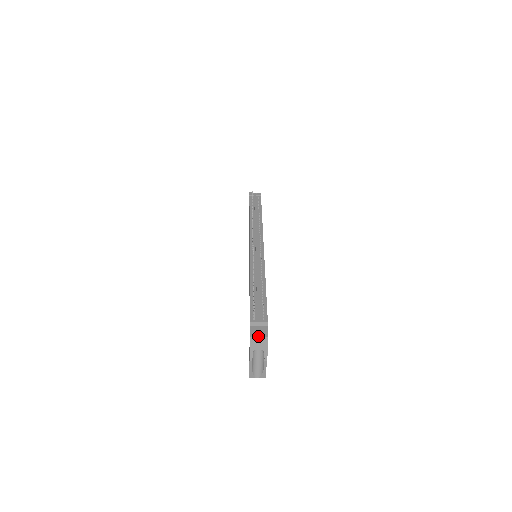
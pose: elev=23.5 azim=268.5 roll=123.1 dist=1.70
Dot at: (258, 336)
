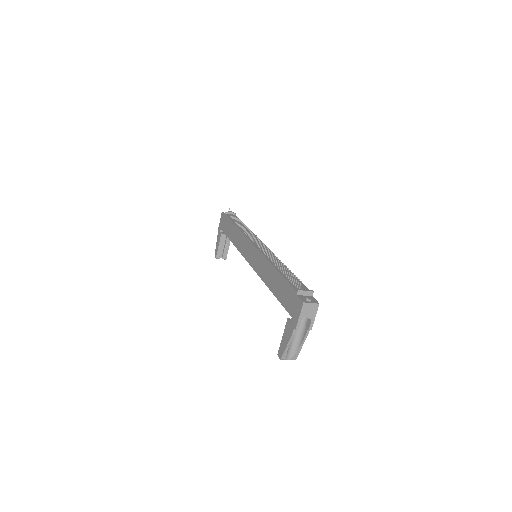
Dot at: (310, 302)
